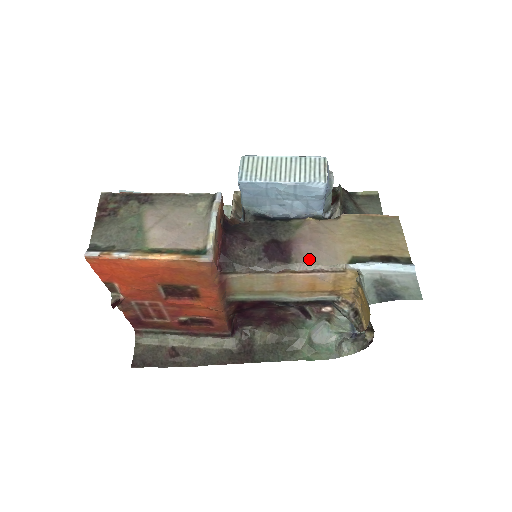
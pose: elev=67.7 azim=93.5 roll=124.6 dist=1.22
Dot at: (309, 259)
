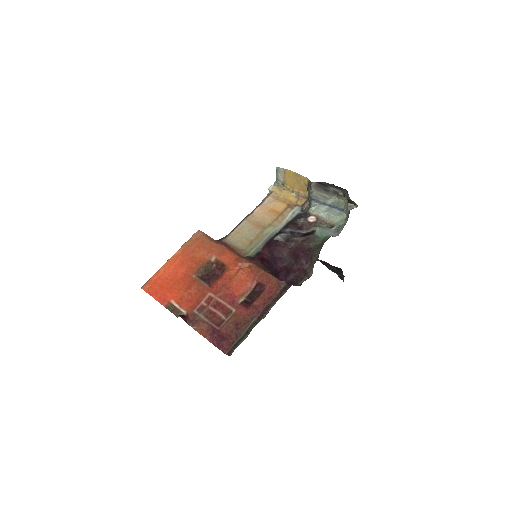
Dot at: occluded
